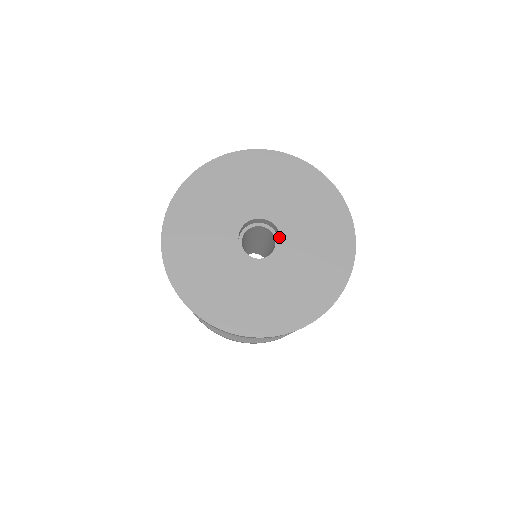
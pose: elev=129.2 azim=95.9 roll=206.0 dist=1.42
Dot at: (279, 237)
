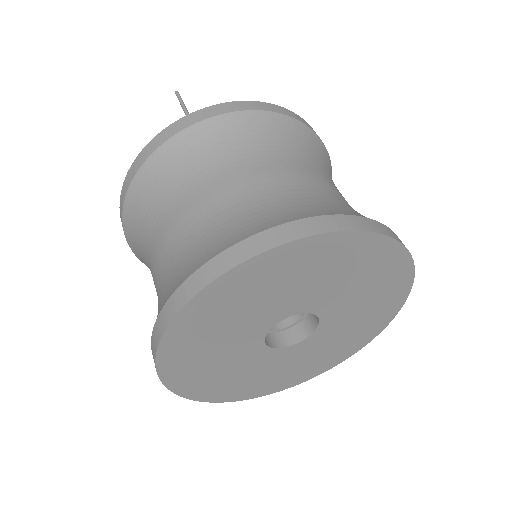
Dot at: occluded
